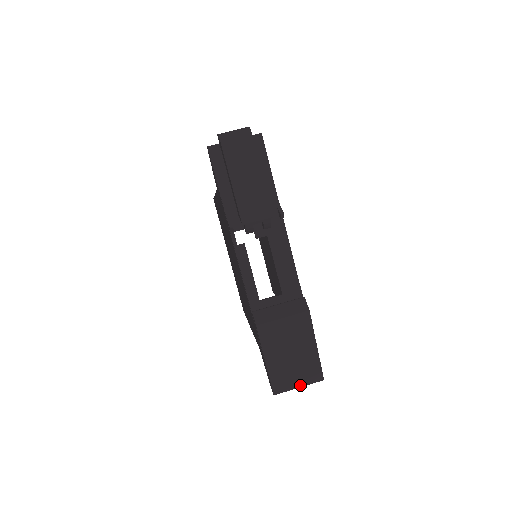
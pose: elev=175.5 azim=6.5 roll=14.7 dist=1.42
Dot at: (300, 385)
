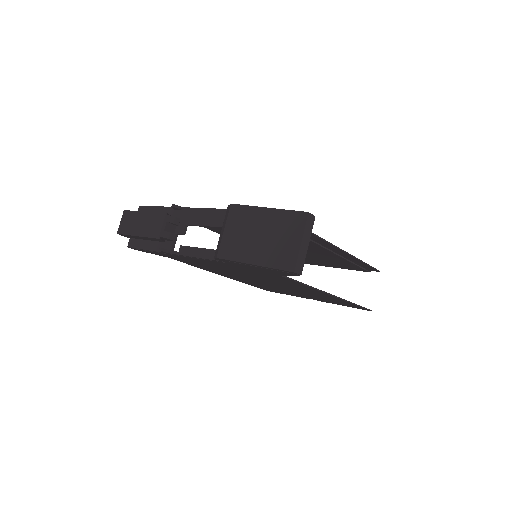
Dot at: (299, 240)
